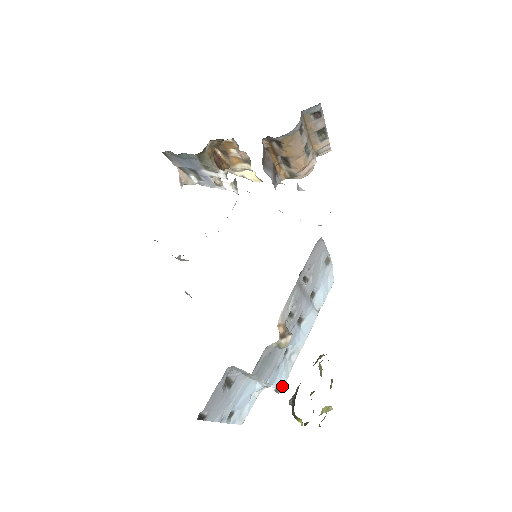
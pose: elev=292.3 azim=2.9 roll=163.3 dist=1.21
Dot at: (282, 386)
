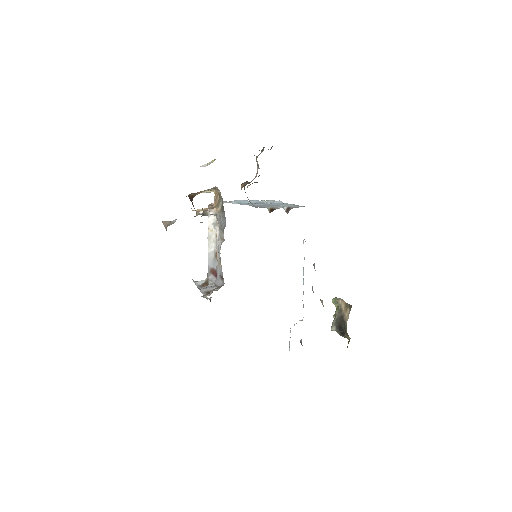
Dot at: (303, 317)
